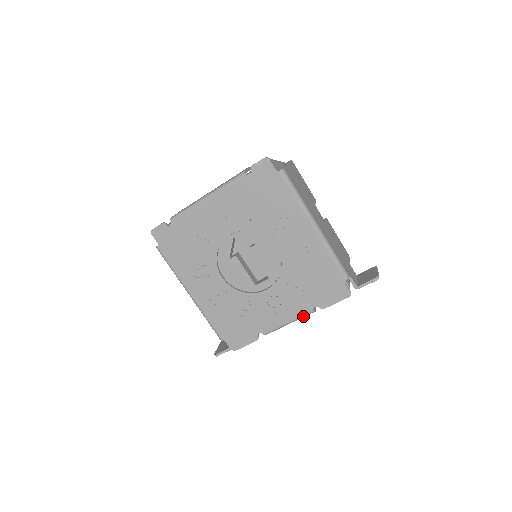
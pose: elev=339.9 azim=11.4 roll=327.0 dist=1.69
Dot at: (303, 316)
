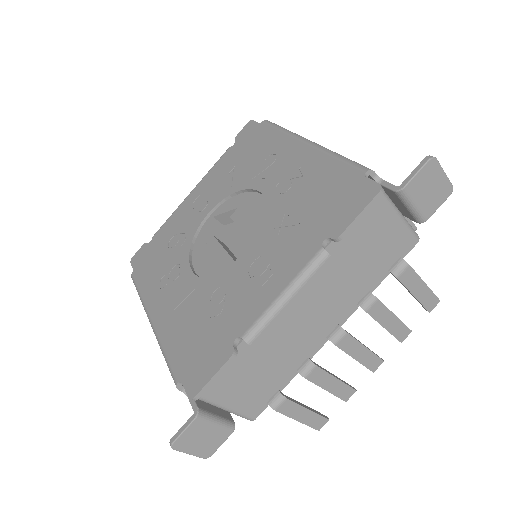
Dot at: (307, 269)
